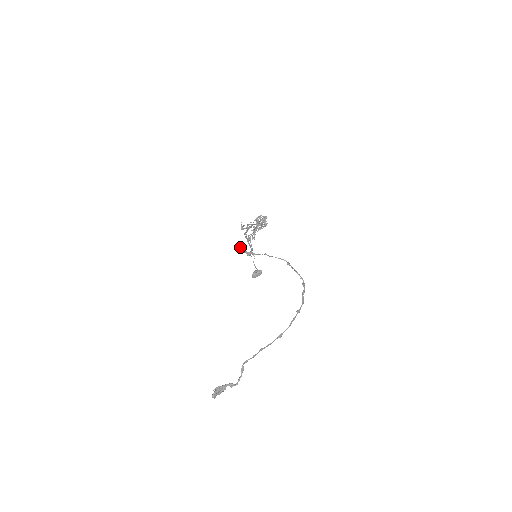
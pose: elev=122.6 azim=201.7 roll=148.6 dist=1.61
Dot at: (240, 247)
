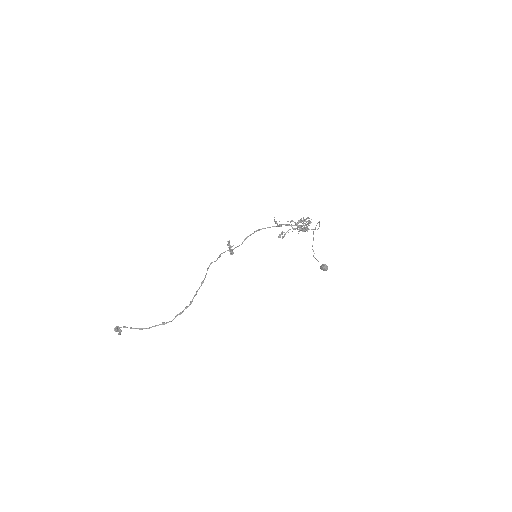
Dot at: (228, 242)
